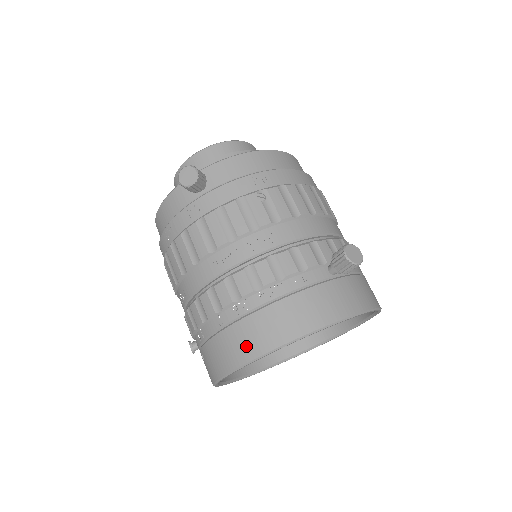
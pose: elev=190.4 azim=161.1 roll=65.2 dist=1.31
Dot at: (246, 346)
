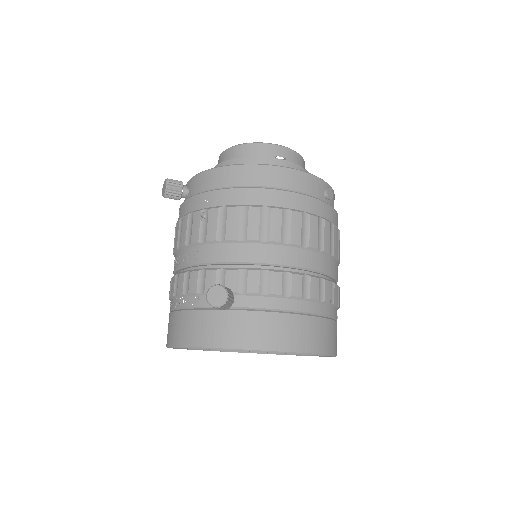
Dot at: (167, 334)
